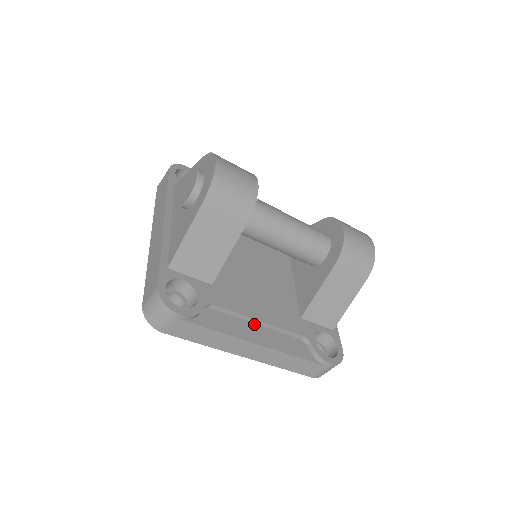
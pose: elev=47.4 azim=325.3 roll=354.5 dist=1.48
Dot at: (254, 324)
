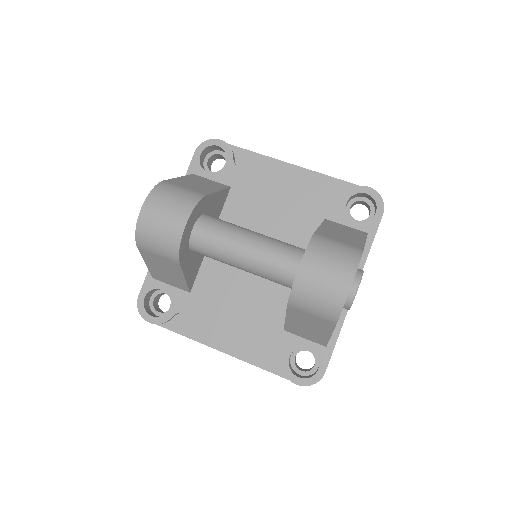
Dot at: (226, 331)
